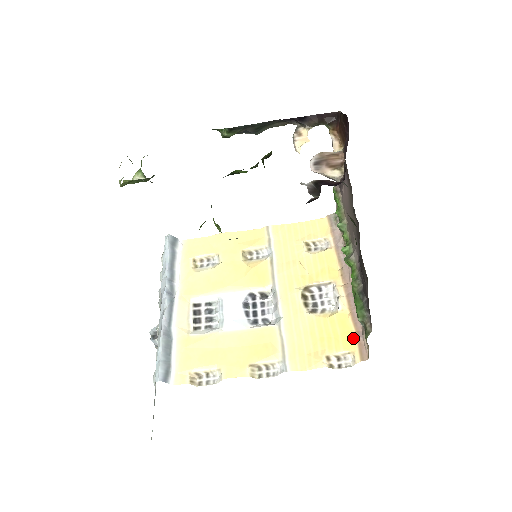
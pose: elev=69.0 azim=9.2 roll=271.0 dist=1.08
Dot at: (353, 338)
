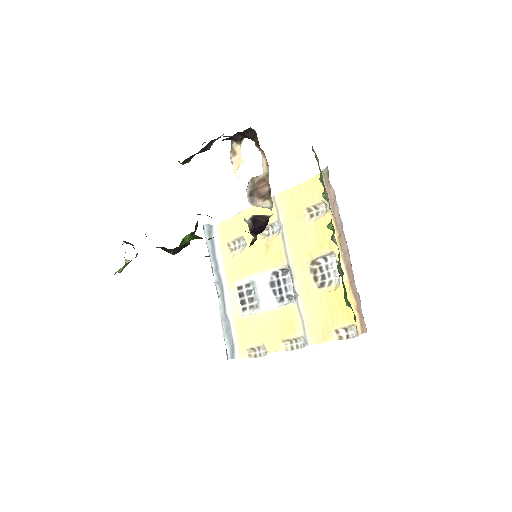
Dot at: (355, 310)
